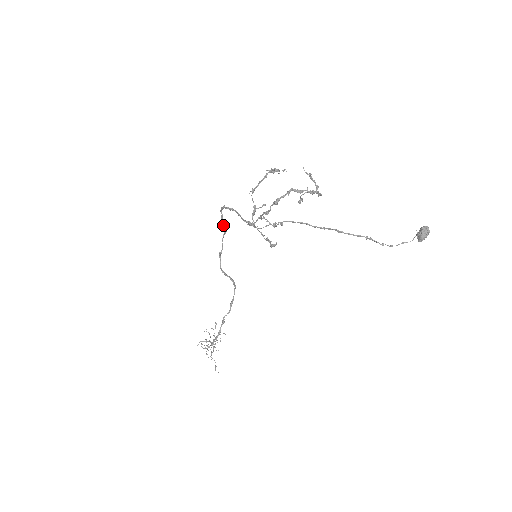
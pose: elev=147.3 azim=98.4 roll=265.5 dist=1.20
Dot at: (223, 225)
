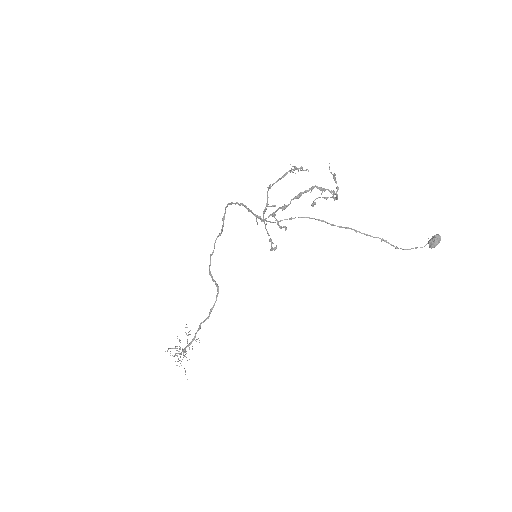
Dot at: (223, 224)
